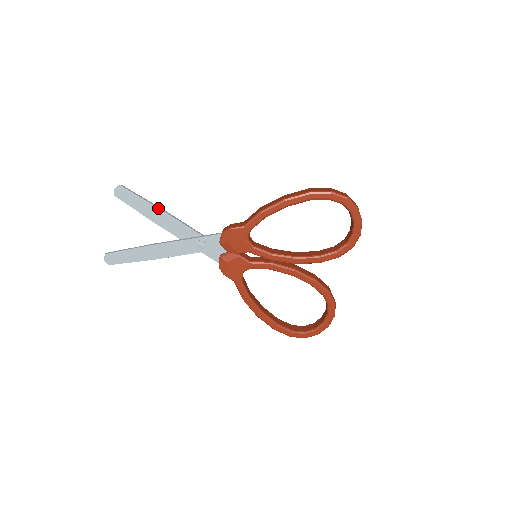
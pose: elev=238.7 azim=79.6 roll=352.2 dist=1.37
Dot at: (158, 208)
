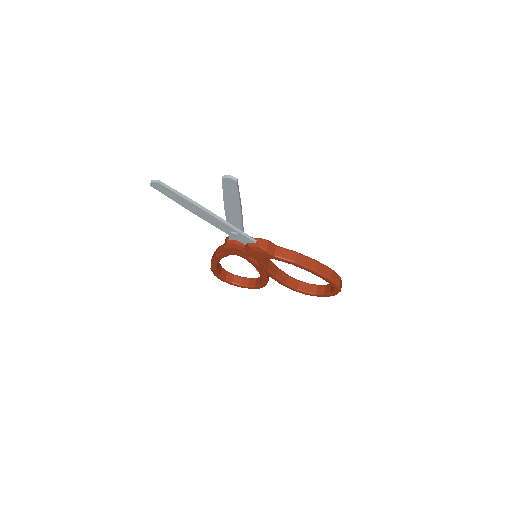
Dot at: (240, 206)
